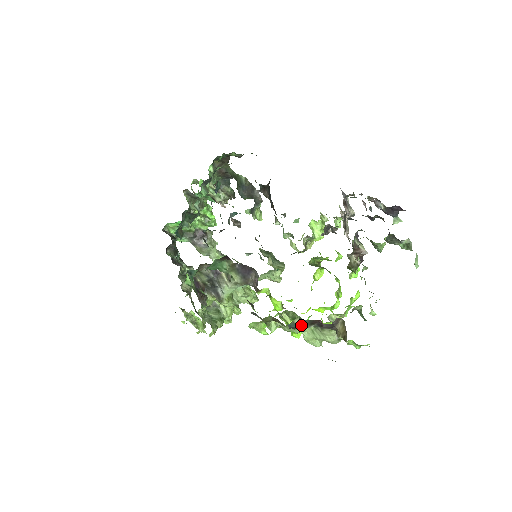
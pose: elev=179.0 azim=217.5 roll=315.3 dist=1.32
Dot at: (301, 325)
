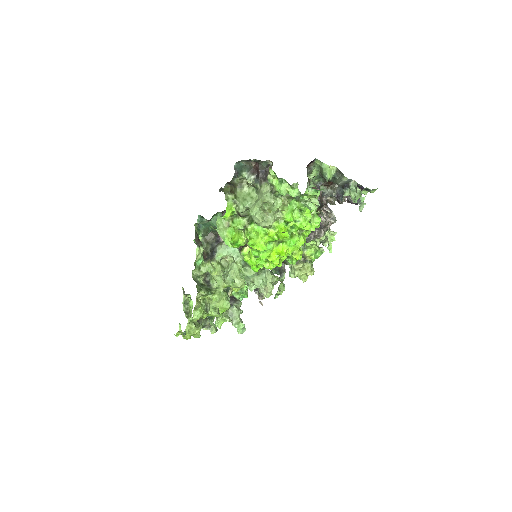
Dot at: (243, 169)
